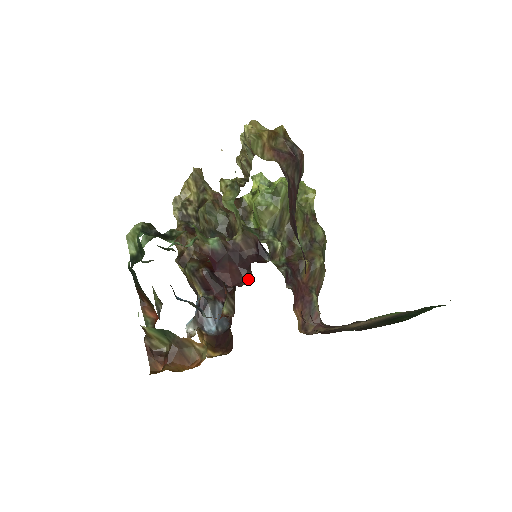
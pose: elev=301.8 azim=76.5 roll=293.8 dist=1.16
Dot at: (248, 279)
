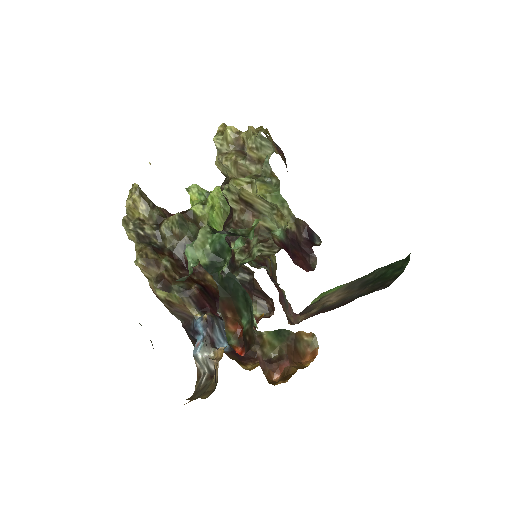
Dot at: (314, 263)
